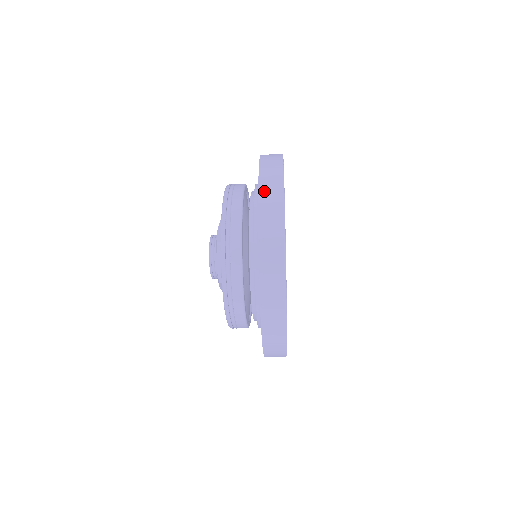
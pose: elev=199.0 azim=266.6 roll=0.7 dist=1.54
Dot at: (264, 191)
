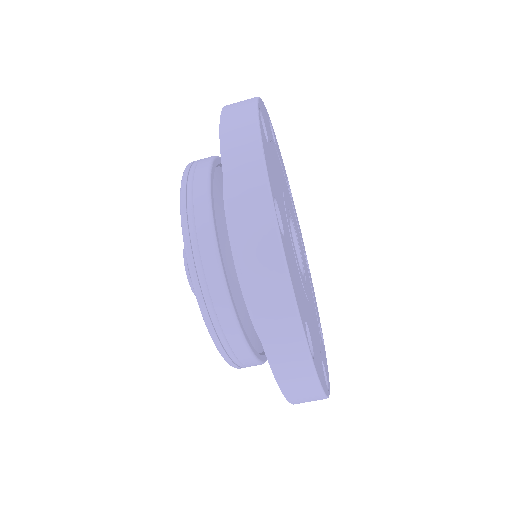
Dot at: (233, 177)
